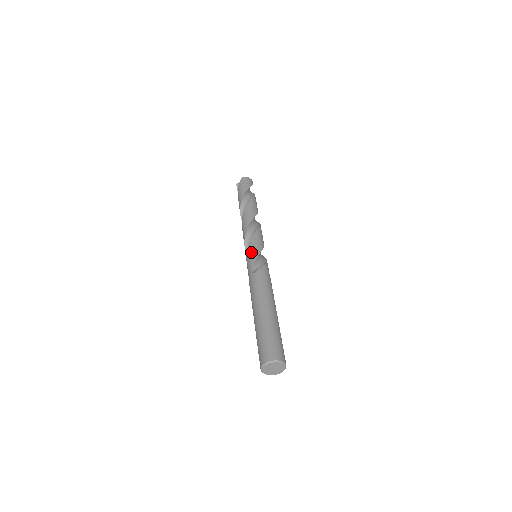
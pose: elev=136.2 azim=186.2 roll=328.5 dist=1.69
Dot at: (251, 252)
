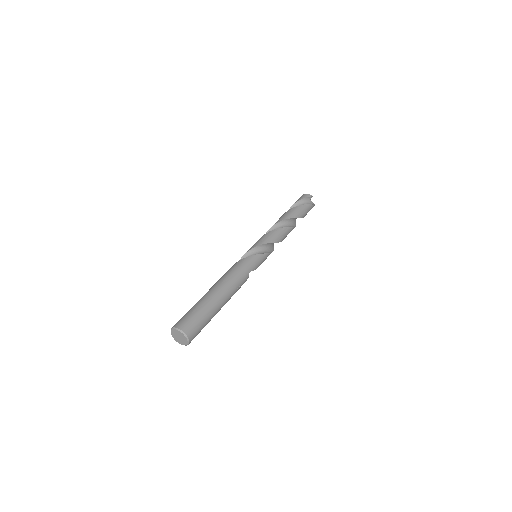
Dot at: occluded
